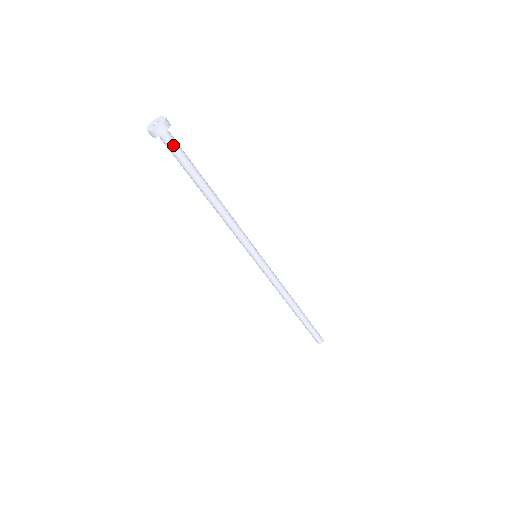
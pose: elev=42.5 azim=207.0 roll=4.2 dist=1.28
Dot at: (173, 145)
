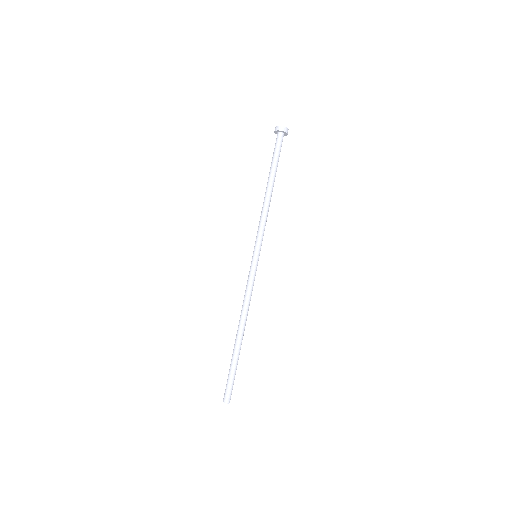
Dot at: (278, 142)
